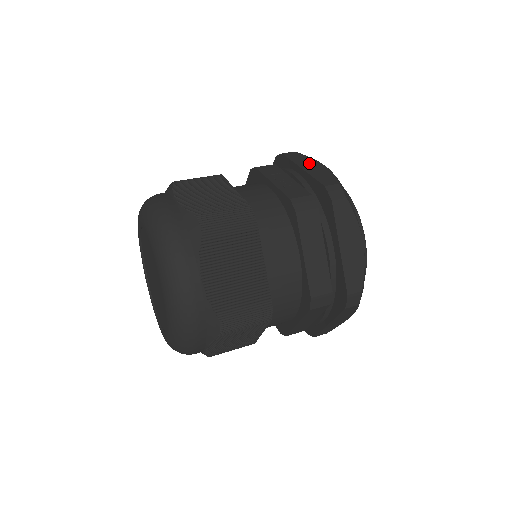
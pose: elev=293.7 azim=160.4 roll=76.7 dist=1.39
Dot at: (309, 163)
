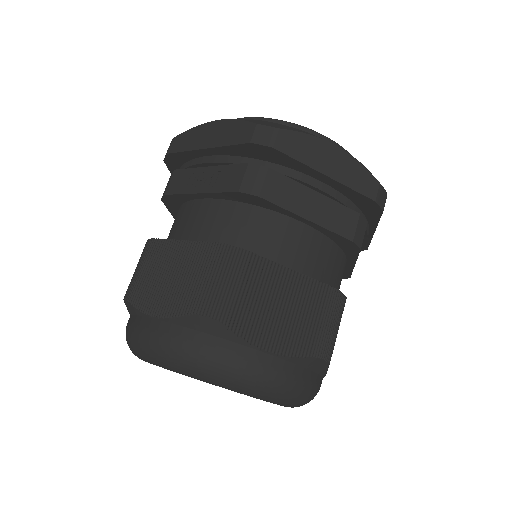
Dot at: (202, 135)
